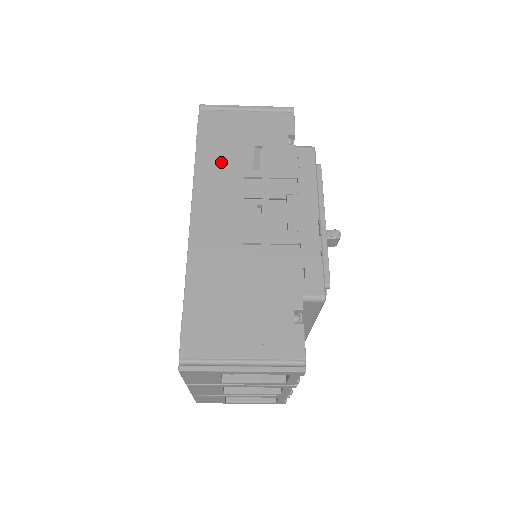
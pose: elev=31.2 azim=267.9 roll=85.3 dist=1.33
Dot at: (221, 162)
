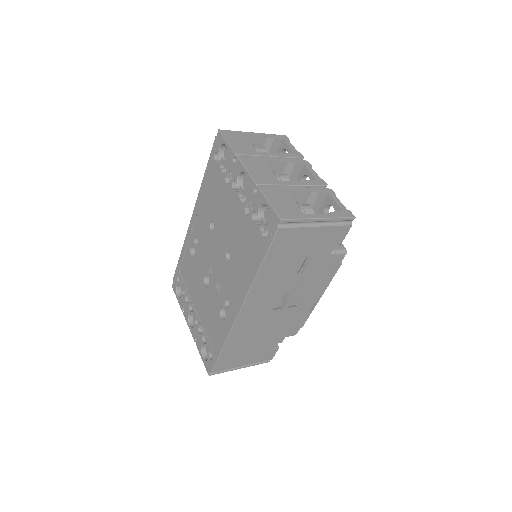
Dot at: (276, 273)
